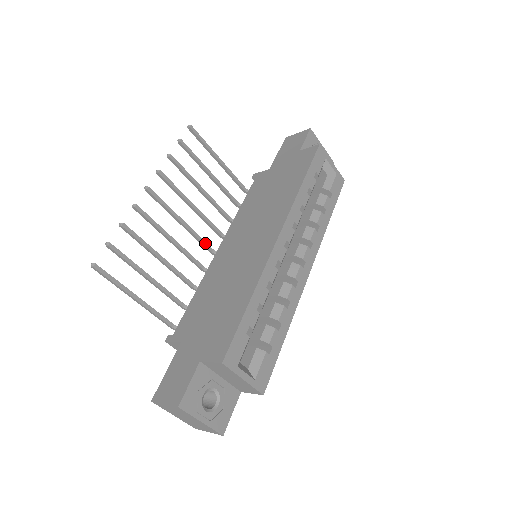
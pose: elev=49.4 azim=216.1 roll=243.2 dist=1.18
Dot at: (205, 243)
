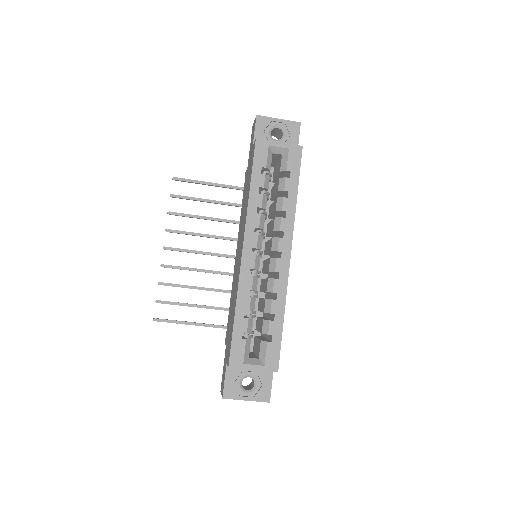
Dot at: (228, 256)
